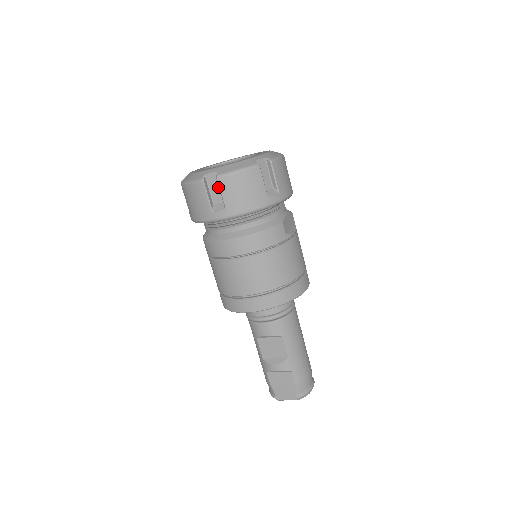
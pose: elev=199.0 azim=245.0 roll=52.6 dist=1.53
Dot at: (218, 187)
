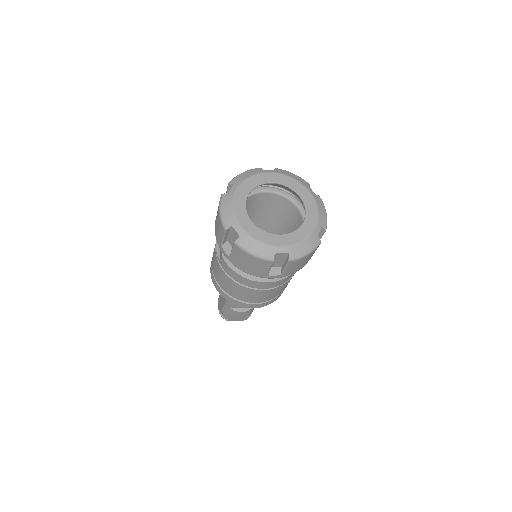
Dot at: (282, 260)
